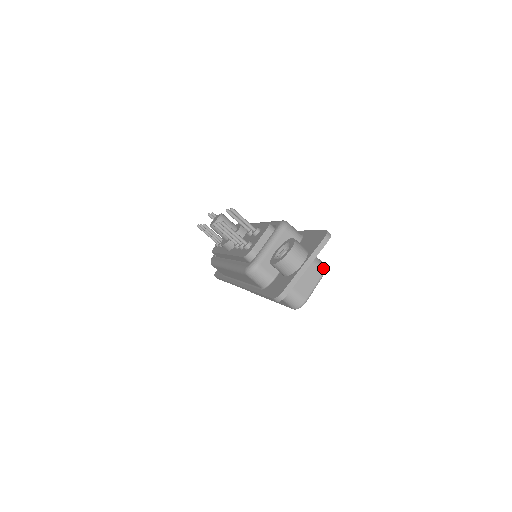
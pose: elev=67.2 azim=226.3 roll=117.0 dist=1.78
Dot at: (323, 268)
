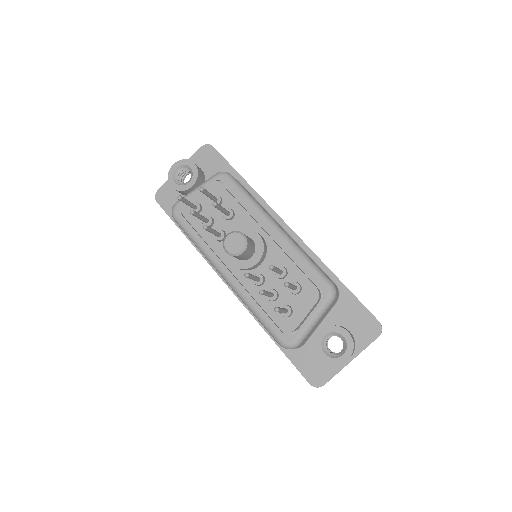
Dot at: occluded
